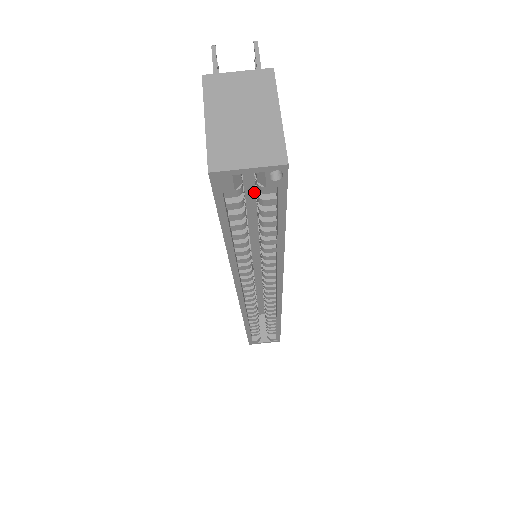
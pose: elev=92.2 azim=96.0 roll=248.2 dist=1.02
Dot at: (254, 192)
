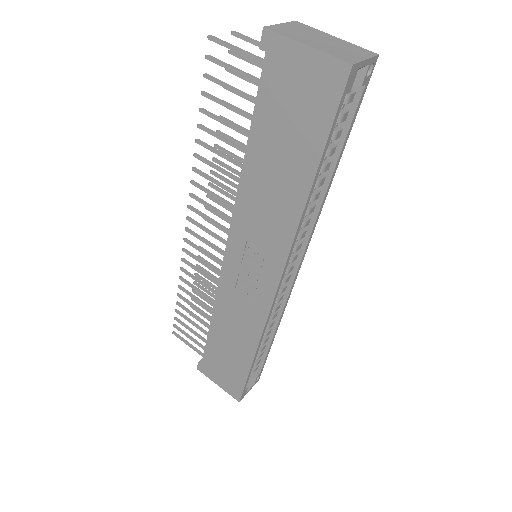
Dot at: occluded
